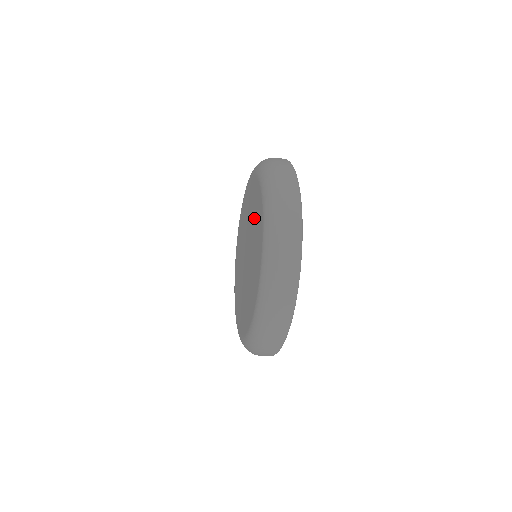
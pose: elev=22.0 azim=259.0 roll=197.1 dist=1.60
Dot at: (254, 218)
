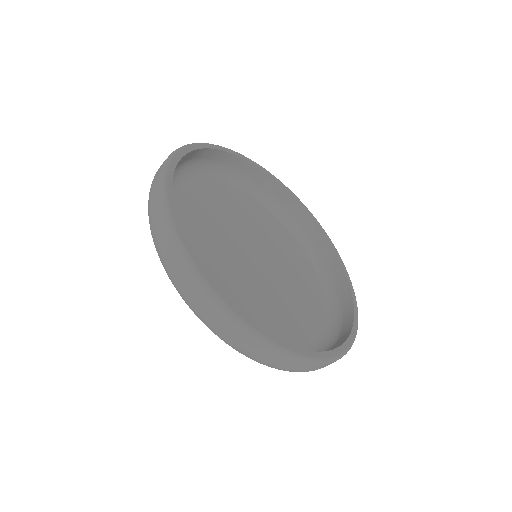
Dot at: occluded
